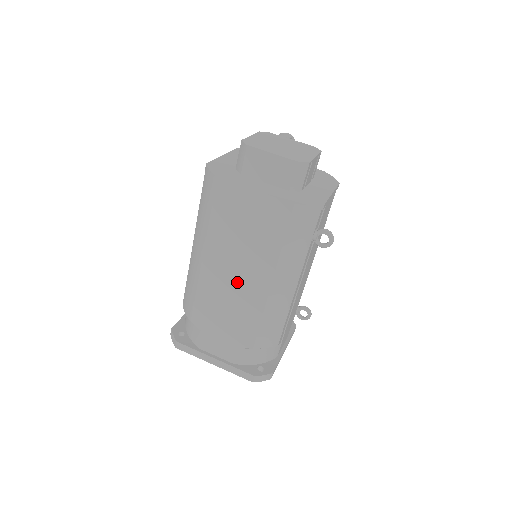
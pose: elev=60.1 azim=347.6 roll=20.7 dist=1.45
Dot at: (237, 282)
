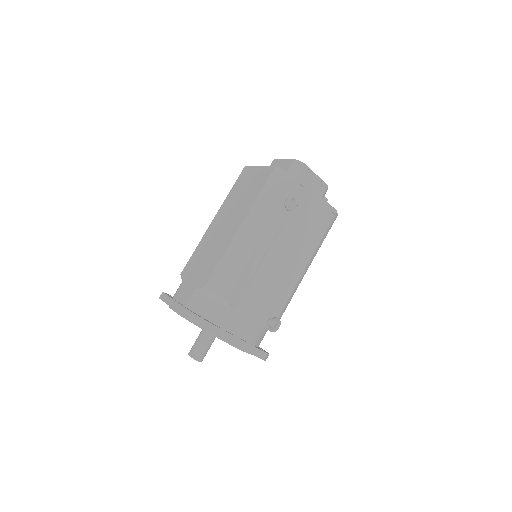
Dot at: (222, 232)
